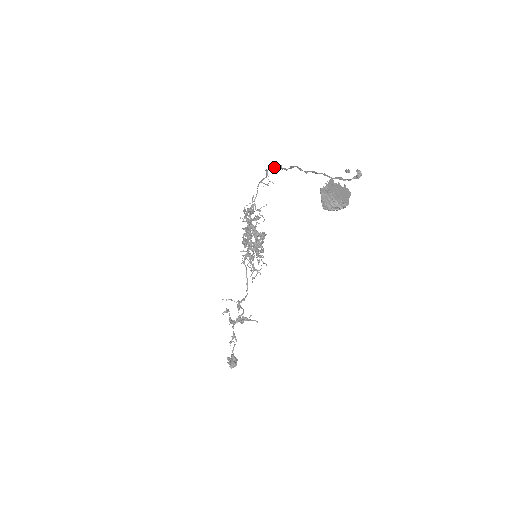
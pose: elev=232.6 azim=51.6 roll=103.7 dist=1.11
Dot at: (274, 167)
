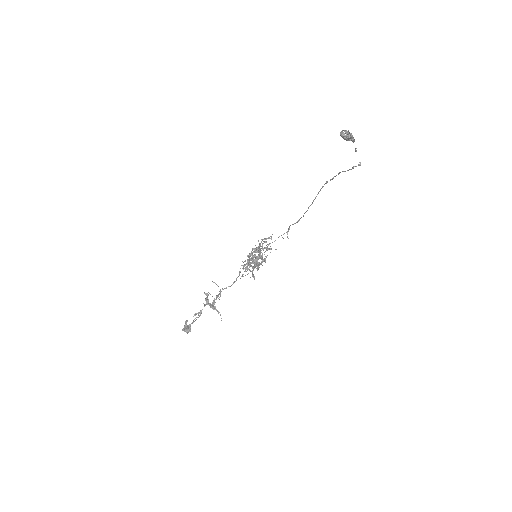
Dot at: (297, 221)
